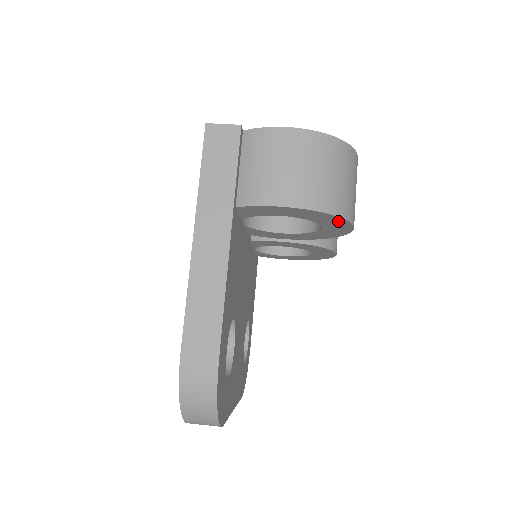
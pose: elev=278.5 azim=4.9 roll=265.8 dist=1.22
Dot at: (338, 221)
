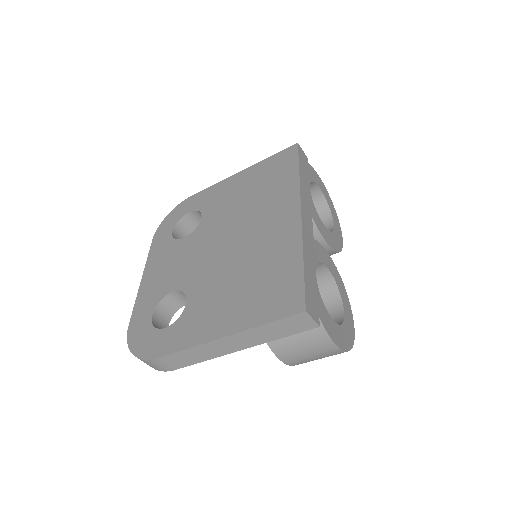
Dot at: occluded
